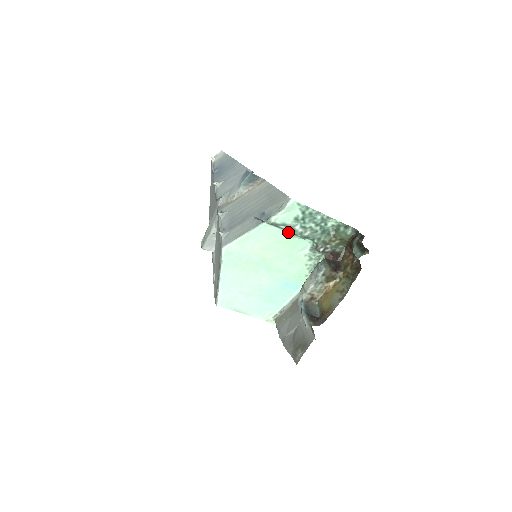
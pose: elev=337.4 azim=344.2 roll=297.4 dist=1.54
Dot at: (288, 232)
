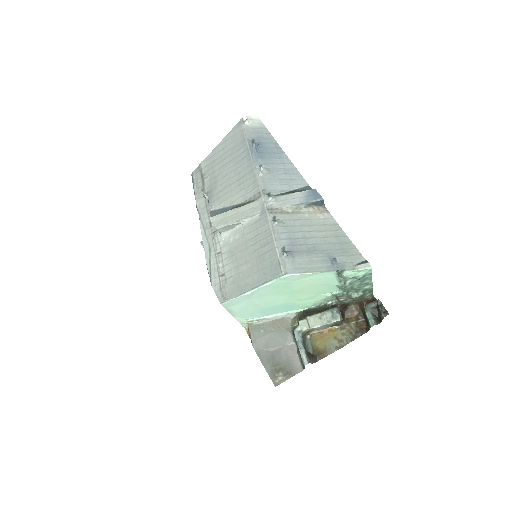
Dot at: (339, 282)
